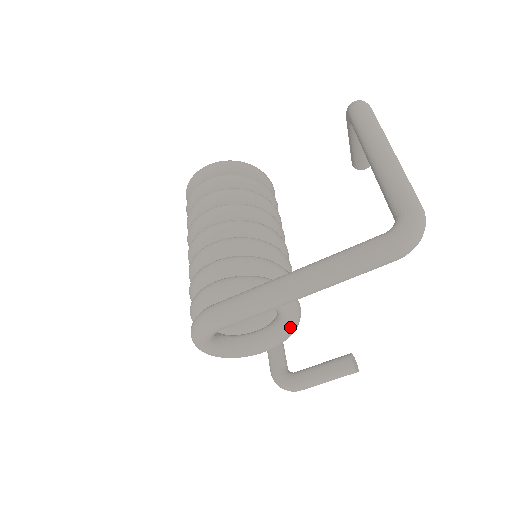
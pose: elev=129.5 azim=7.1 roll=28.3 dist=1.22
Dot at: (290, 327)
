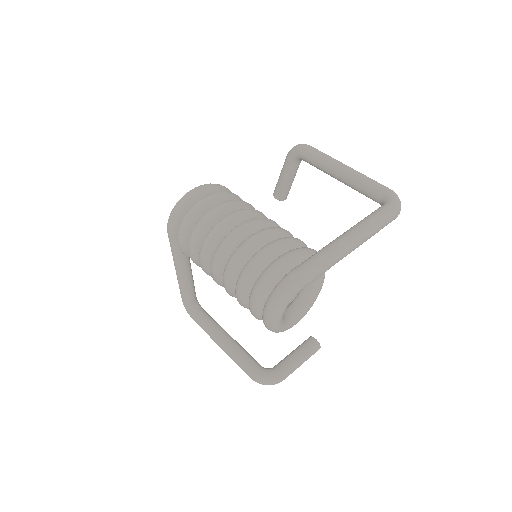
Dot at: (318, 293)
